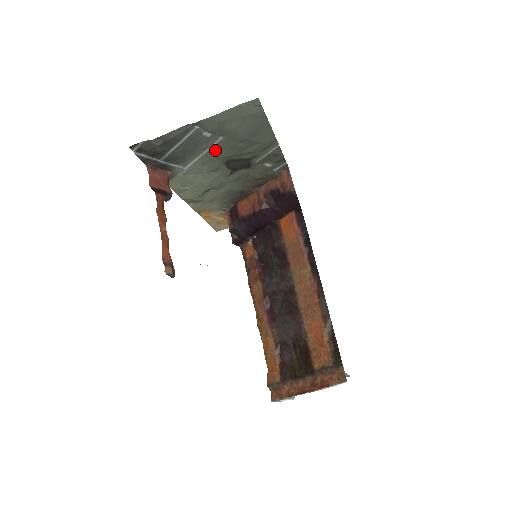
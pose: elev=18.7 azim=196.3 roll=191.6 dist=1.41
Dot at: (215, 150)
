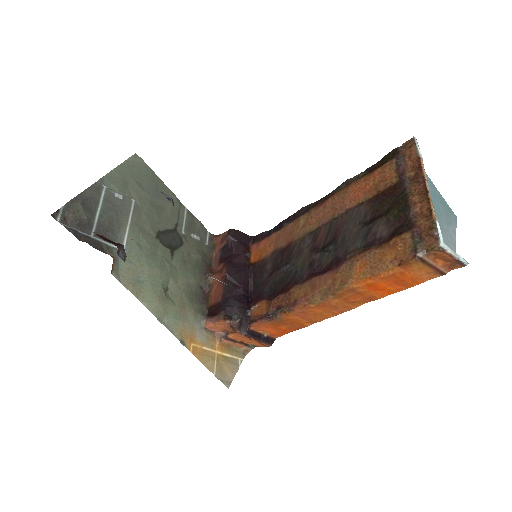
Dot at: (137, 218)
